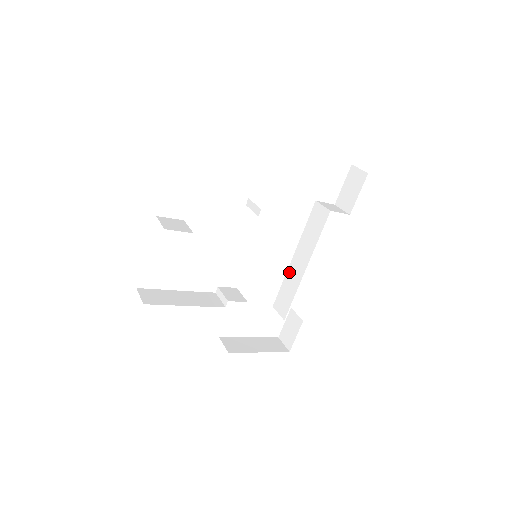
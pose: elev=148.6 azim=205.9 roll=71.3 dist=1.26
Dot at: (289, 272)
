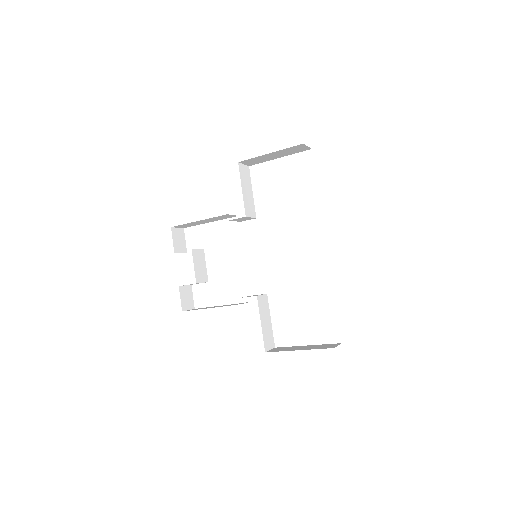
Dot at: occluded
